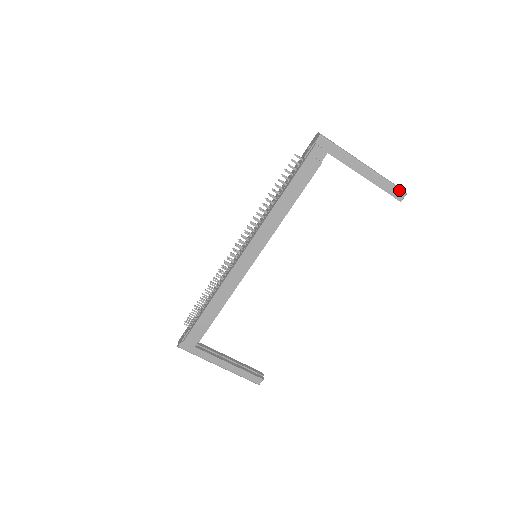
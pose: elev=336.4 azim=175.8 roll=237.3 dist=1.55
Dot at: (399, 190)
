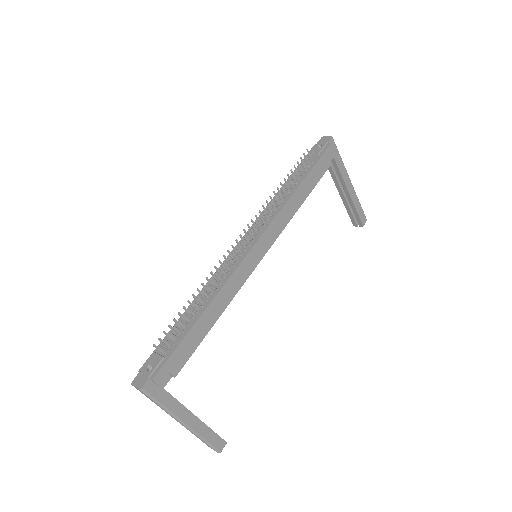
Dot at: (364, 215)
